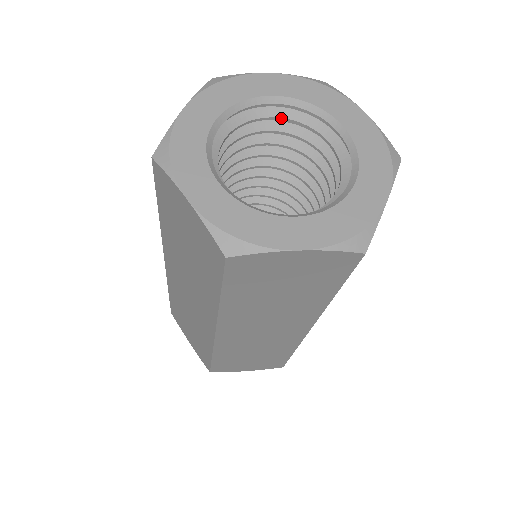
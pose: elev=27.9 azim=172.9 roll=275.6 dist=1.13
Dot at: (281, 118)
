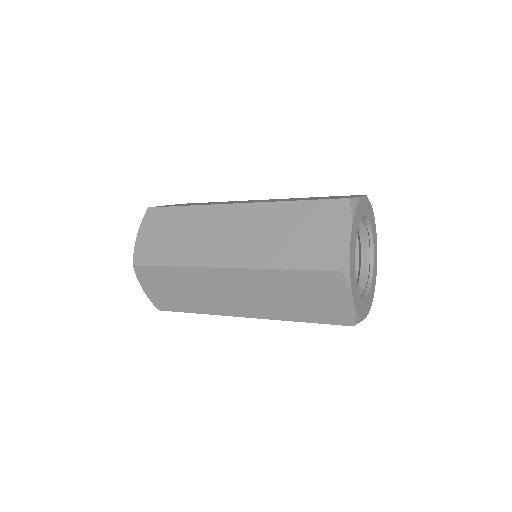
Dot at: occluded
